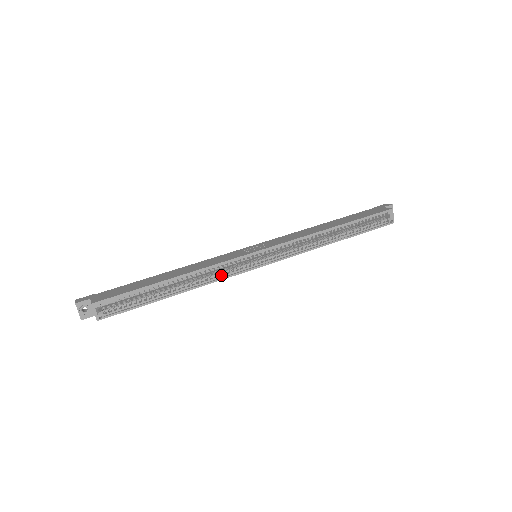
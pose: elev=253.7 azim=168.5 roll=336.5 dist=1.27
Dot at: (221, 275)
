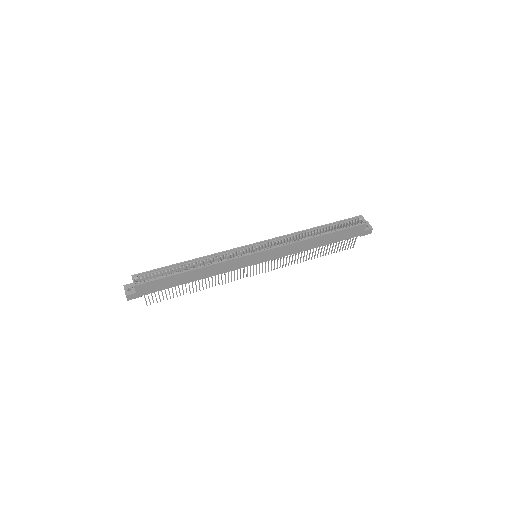
Dot at: (225, 260)
